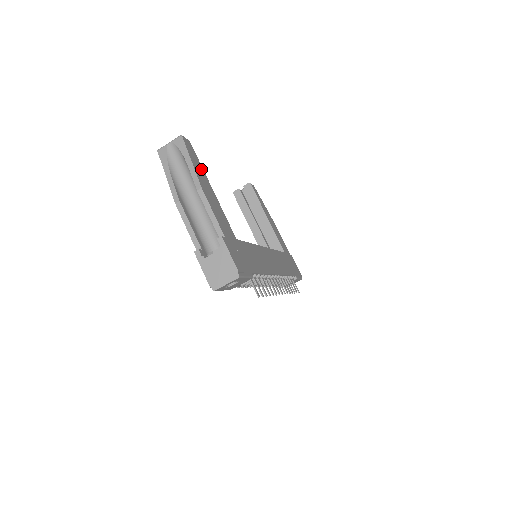
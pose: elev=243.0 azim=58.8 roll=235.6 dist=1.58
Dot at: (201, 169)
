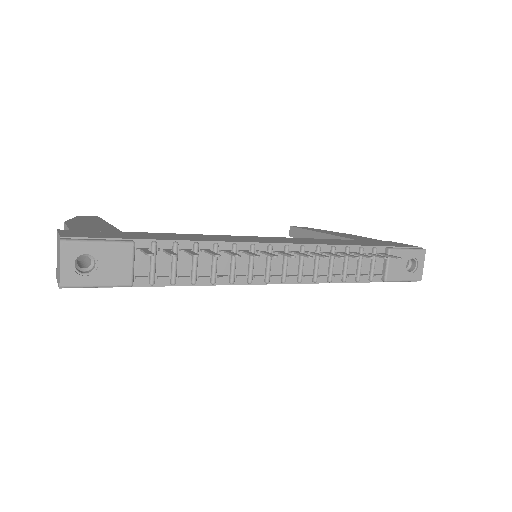
Dot at: (97, 220)
